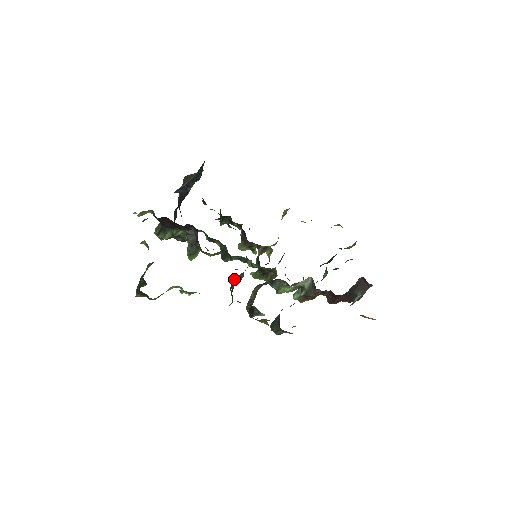
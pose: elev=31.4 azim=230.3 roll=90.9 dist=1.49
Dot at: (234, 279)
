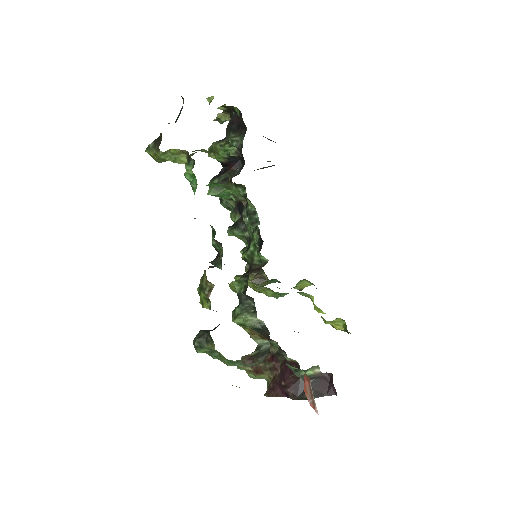
Dot at: occluded
